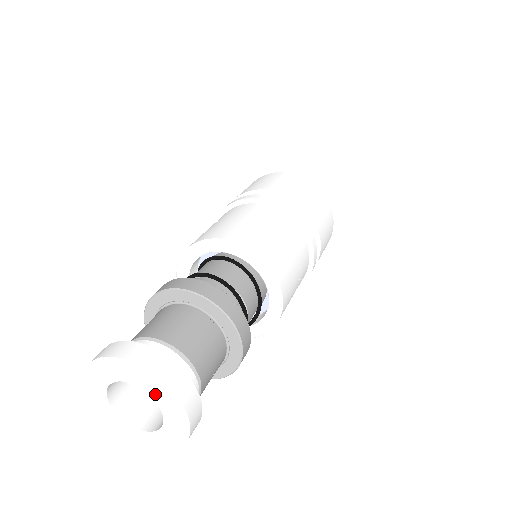
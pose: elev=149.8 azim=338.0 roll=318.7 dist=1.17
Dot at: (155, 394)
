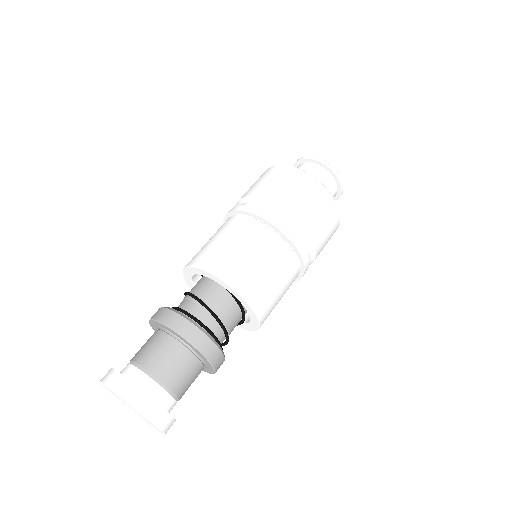
Dot at: occluded
